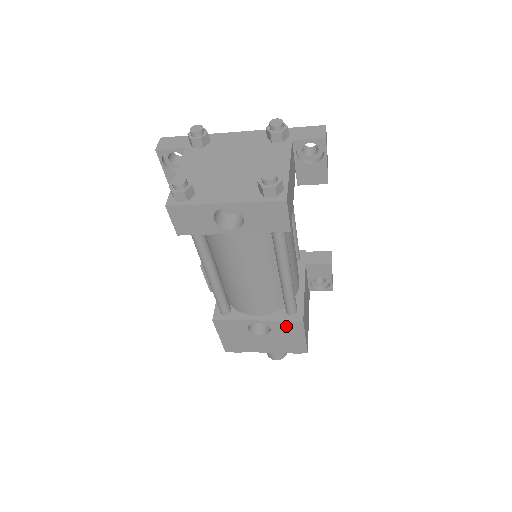
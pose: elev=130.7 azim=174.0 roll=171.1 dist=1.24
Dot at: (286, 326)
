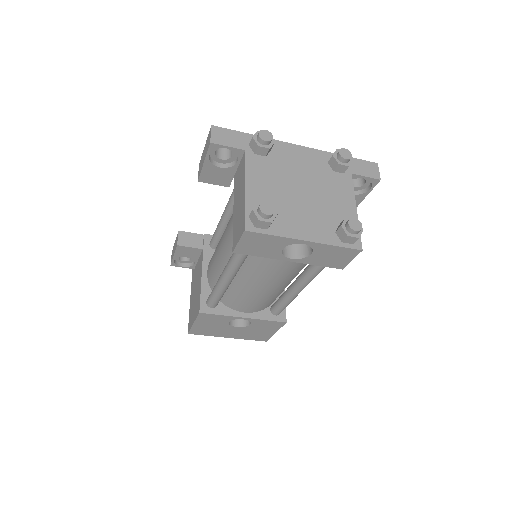
Dot at: (267, 324)
